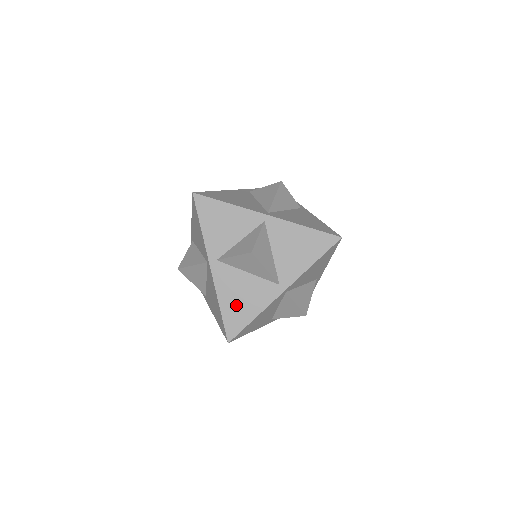
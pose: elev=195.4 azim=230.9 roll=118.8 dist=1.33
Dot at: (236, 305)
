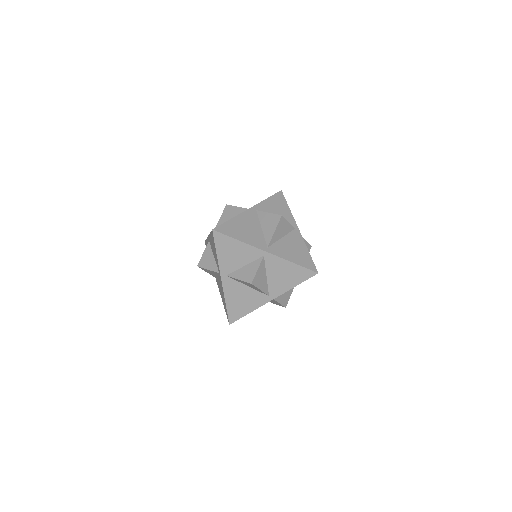
Dot at: (237, 304)
